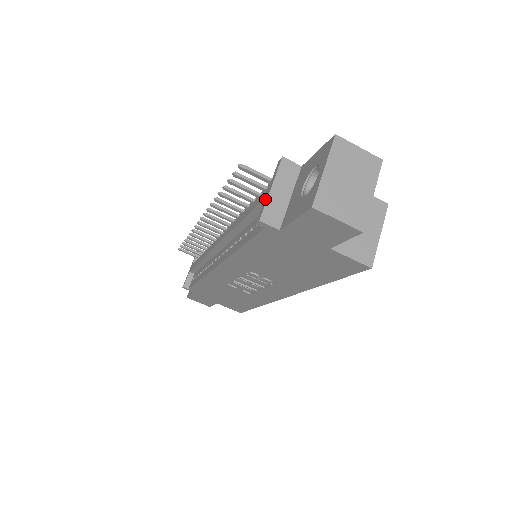
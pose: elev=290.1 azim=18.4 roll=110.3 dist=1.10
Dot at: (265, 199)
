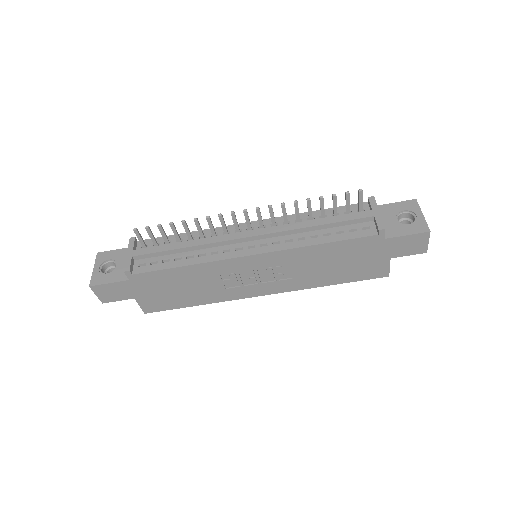
Dot at: (377, 217)
